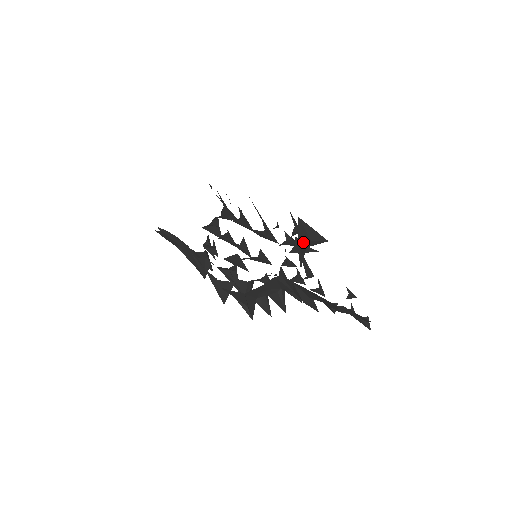
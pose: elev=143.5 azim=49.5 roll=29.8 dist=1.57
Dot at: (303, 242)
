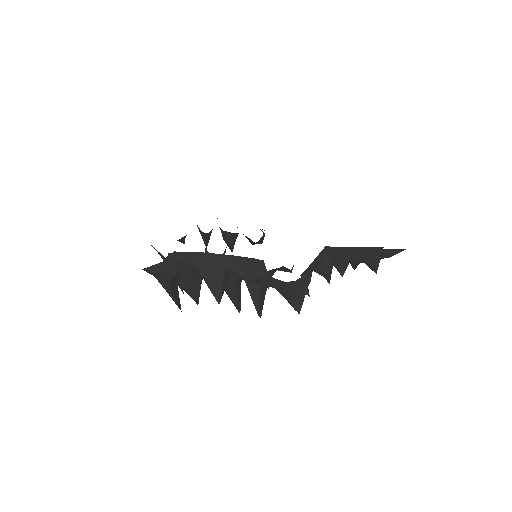
Dot at: occluded
